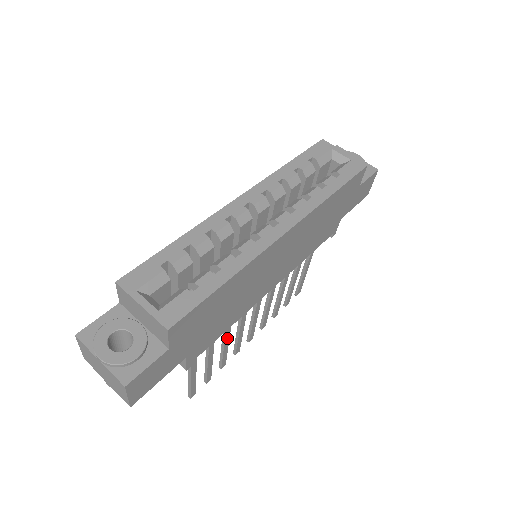
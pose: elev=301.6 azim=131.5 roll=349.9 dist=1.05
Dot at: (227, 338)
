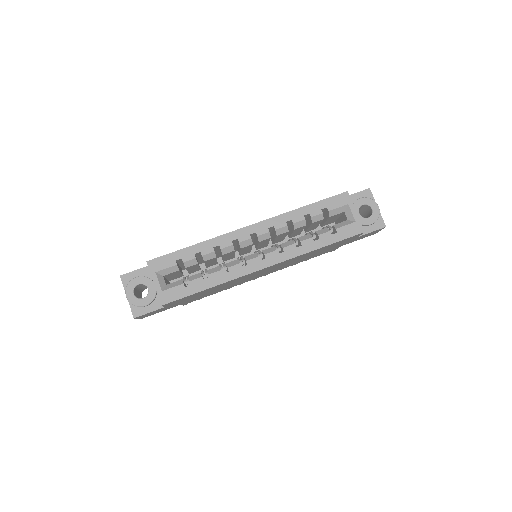
Dot at: occluded
